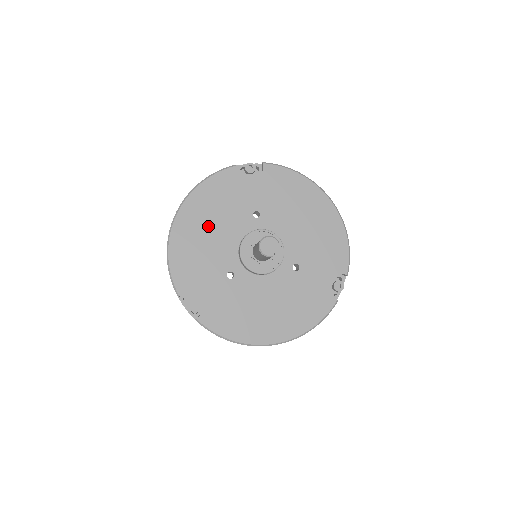
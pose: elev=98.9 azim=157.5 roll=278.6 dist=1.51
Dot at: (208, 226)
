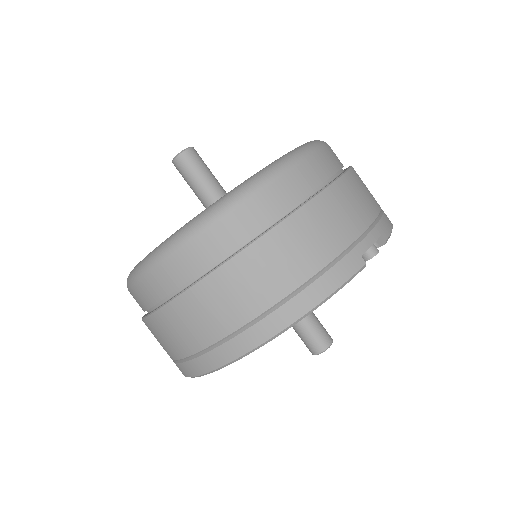
Dot at: occluded
